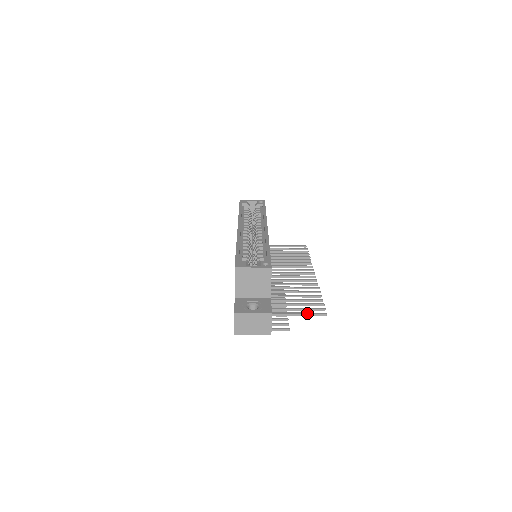
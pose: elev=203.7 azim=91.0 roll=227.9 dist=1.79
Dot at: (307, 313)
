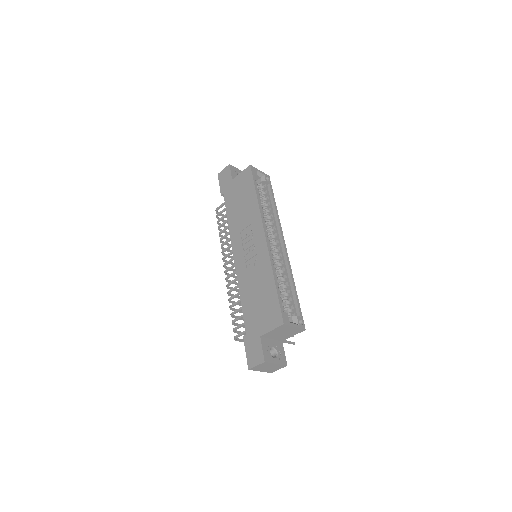
Dot at: (285, 341)
